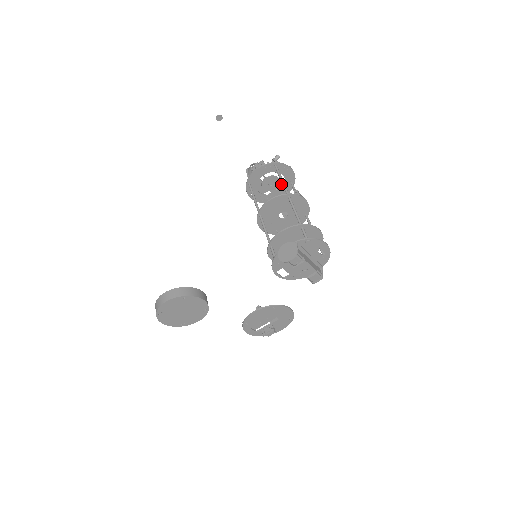
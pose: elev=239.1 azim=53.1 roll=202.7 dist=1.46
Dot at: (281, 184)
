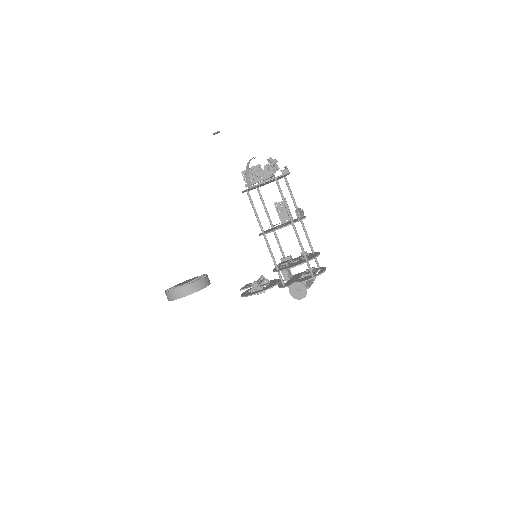
Dot at: (274, 176)
